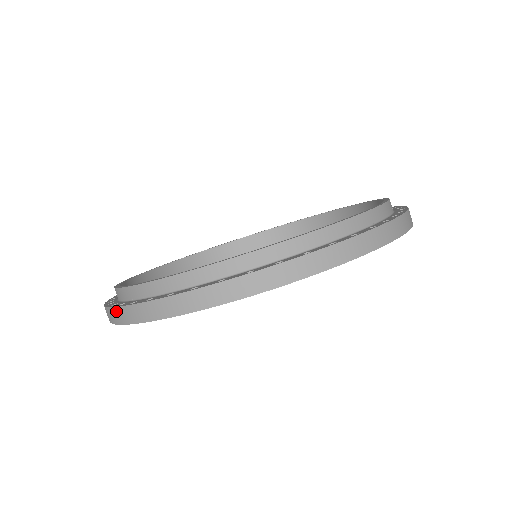
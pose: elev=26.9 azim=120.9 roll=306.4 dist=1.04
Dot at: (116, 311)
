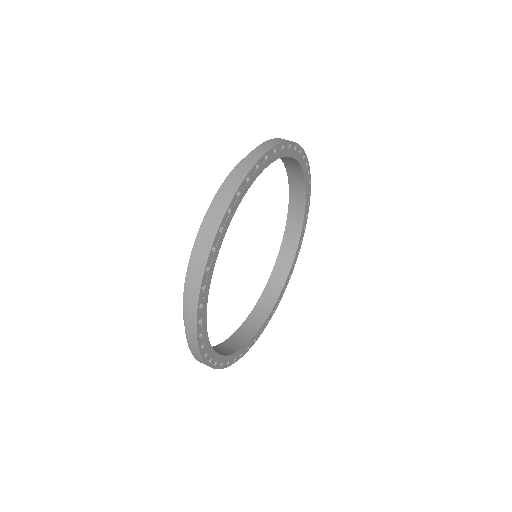
Dot at: (195, 356)
